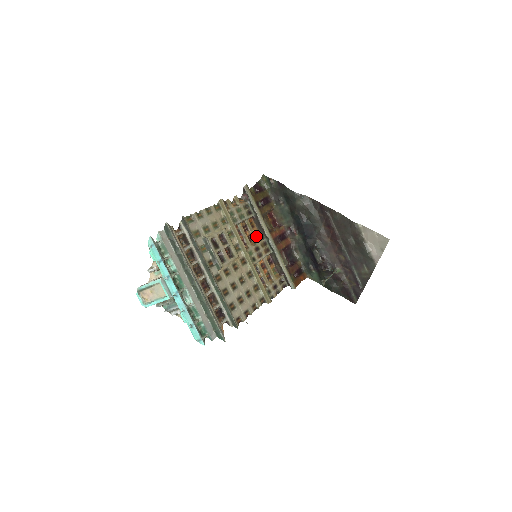
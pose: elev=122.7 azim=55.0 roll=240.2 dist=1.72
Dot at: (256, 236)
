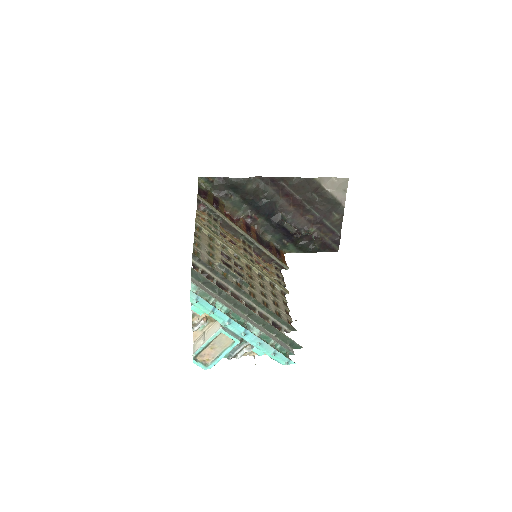
Dot at: occluded
